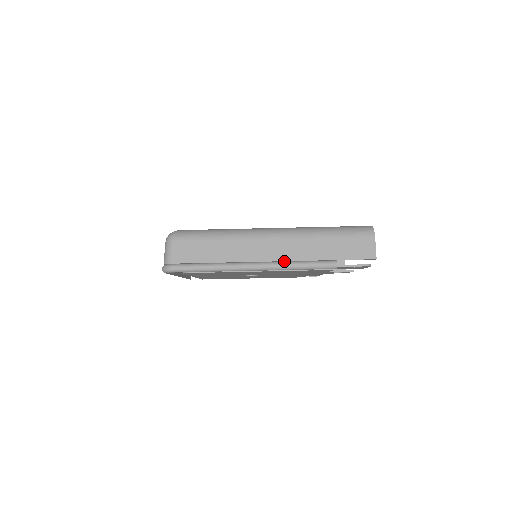
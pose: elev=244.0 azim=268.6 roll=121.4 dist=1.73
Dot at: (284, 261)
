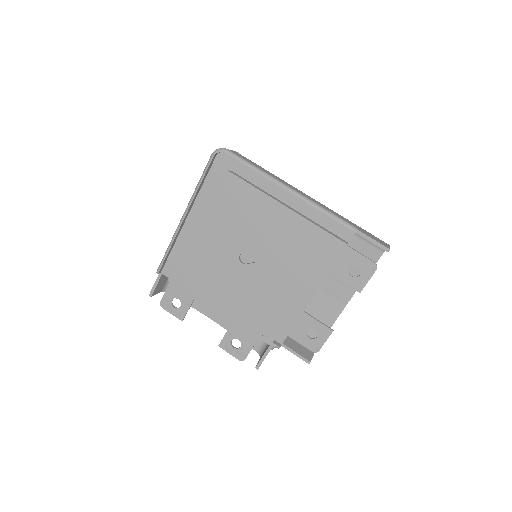
Dot at: occluded
